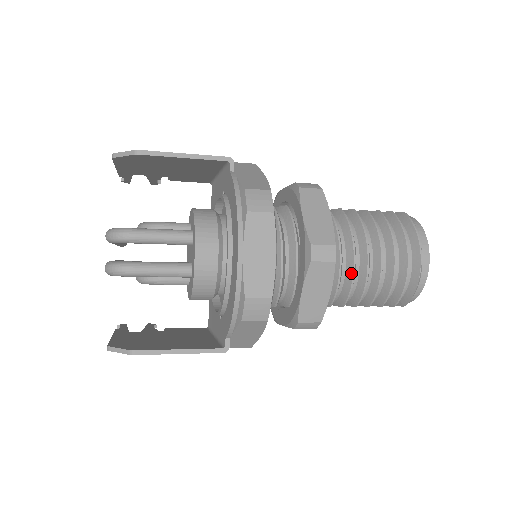
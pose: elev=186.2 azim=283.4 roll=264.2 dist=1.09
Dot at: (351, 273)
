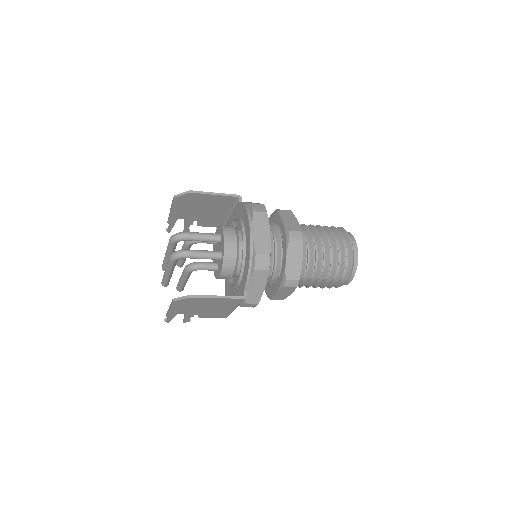
Dot at: (313, 253)
